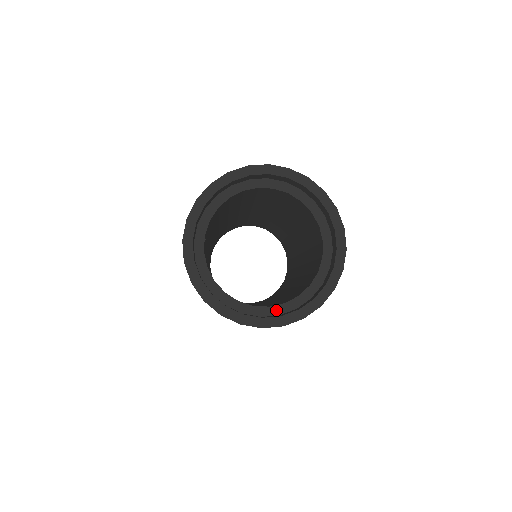
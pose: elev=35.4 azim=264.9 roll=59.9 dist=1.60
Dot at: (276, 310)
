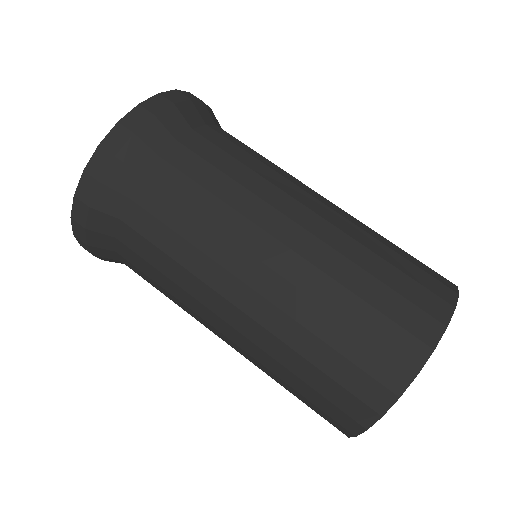
Dot at: occluded
